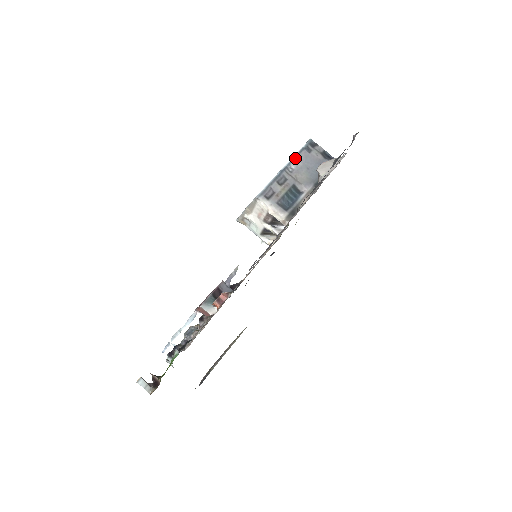
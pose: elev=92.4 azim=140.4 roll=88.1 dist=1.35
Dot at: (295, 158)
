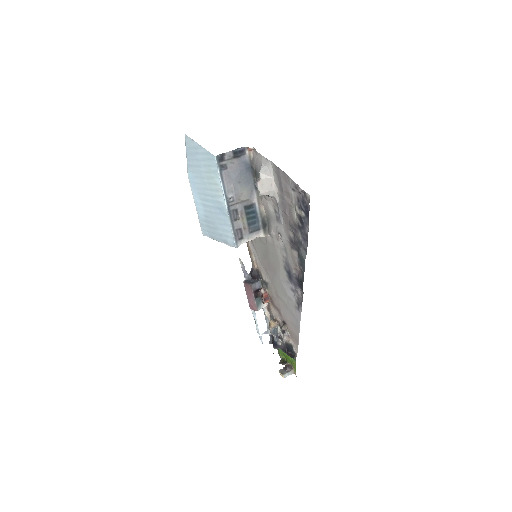
Dot at: (225, 188)
